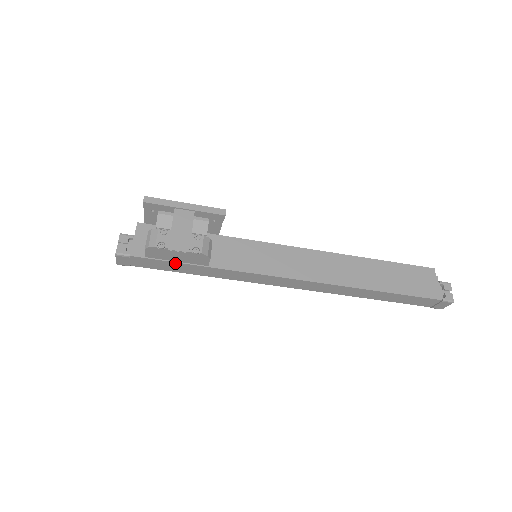
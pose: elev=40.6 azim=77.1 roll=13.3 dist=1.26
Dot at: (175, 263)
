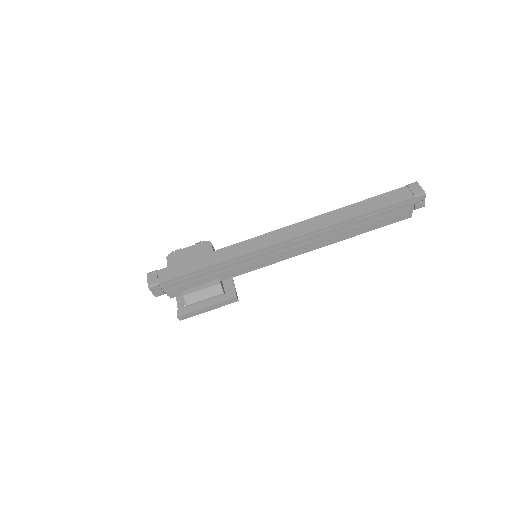
Dot at: (189, 261)
